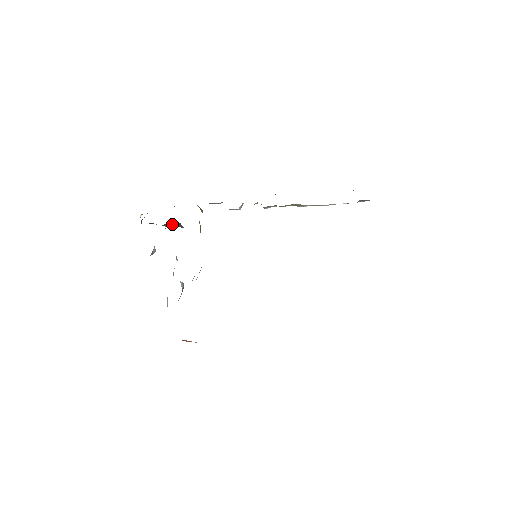
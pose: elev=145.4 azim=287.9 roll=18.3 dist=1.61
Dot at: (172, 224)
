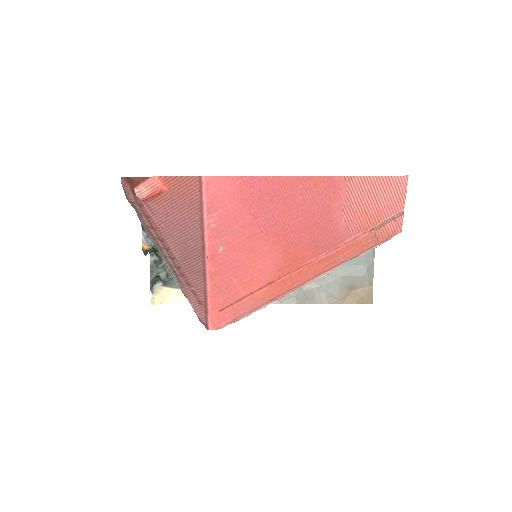
Dot at: occluded
